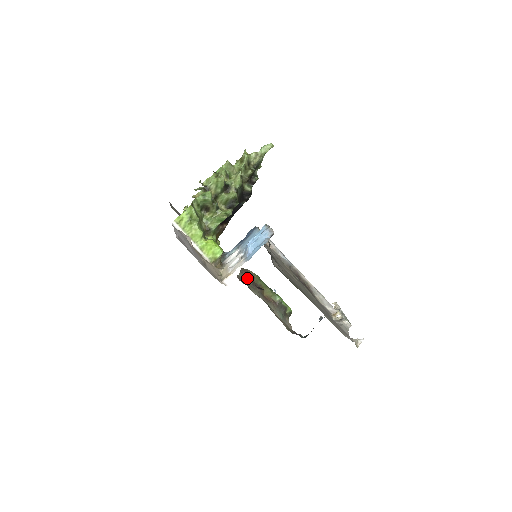
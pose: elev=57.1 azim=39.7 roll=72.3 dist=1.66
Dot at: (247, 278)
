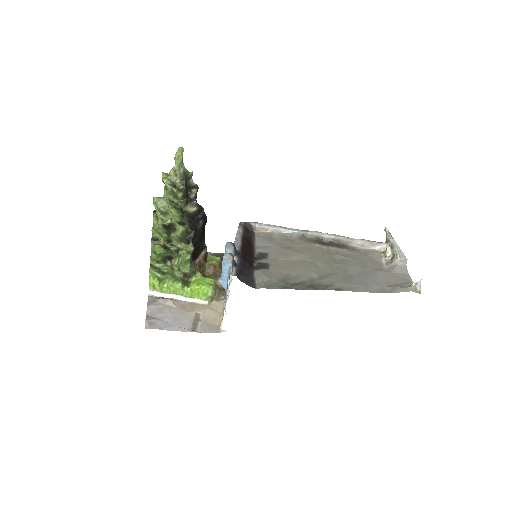
Dot at: occluded
